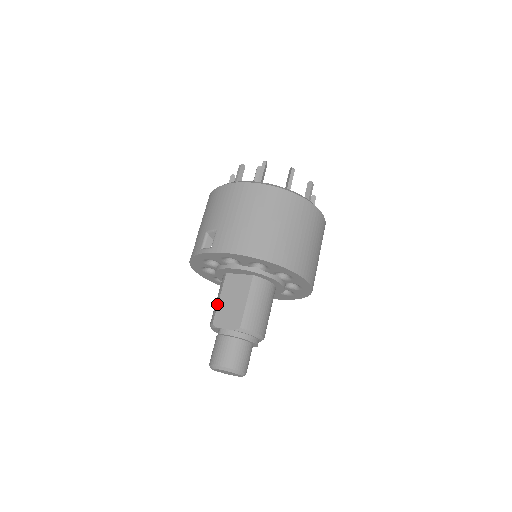
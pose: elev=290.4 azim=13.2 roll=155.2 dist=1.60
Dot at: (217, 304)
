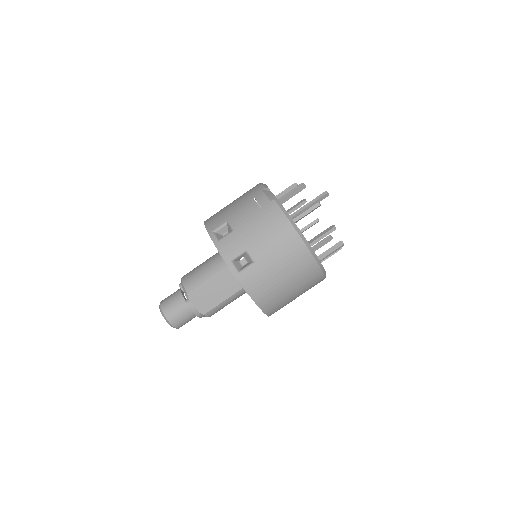
Dot at: (202, 282)
